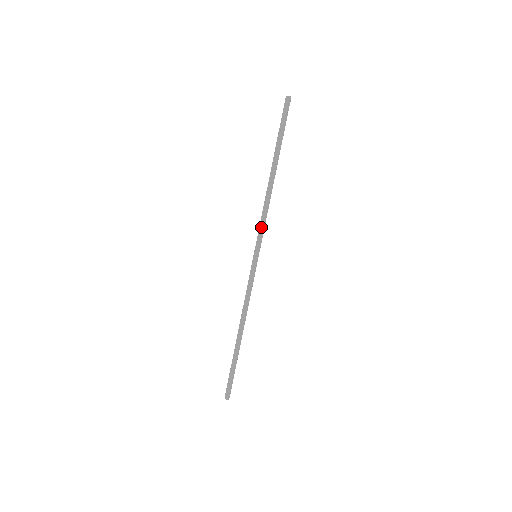
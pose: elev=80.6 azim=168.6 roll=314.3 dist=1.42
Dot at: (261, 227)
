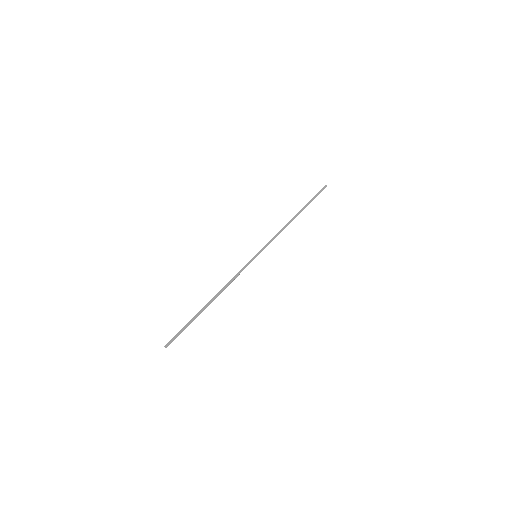
Dot at: (270, 240)
